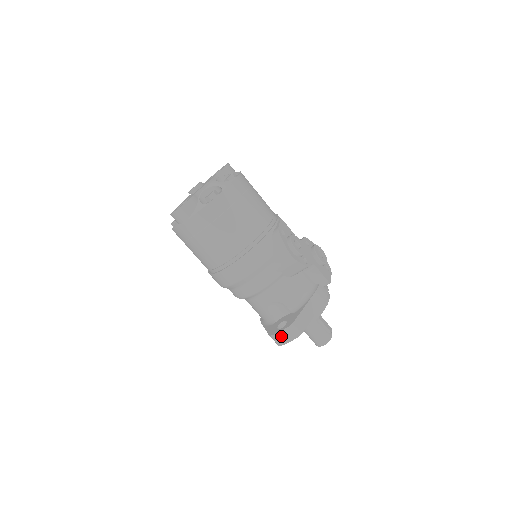
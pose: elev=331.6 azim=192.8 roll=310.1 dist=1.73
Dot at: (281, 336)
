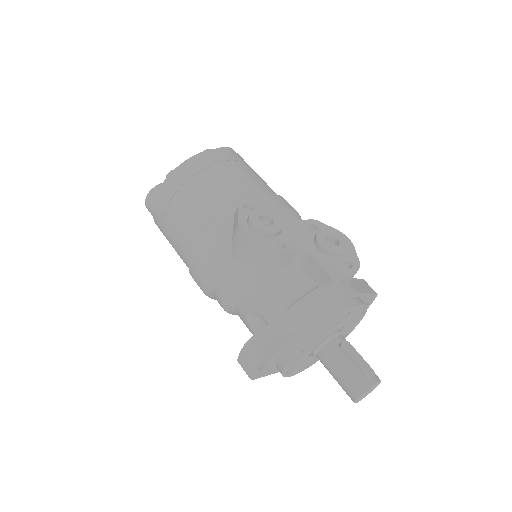
Dot at: (243, 361)
